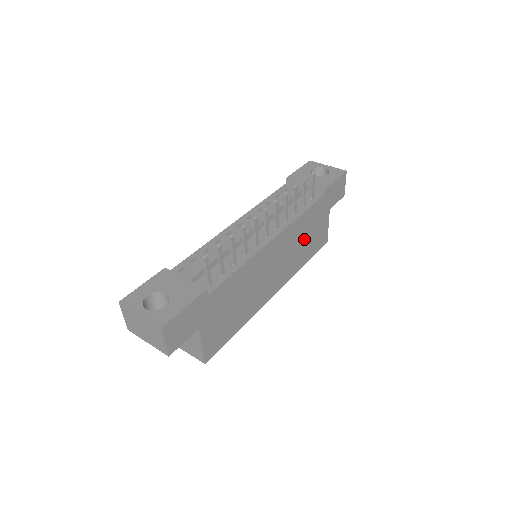
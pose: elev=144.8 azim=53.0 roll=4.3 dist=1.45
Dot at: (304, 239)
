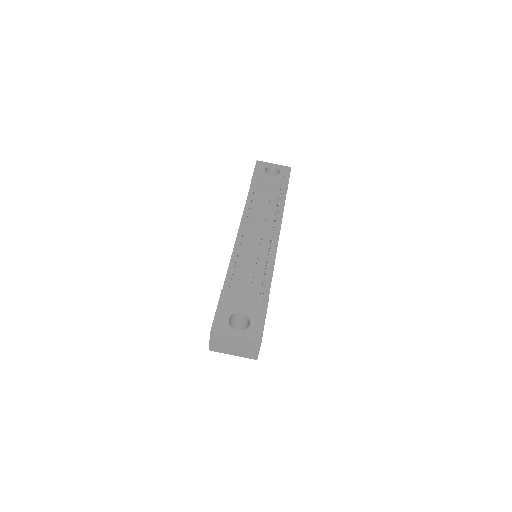
Dot at: occluded
